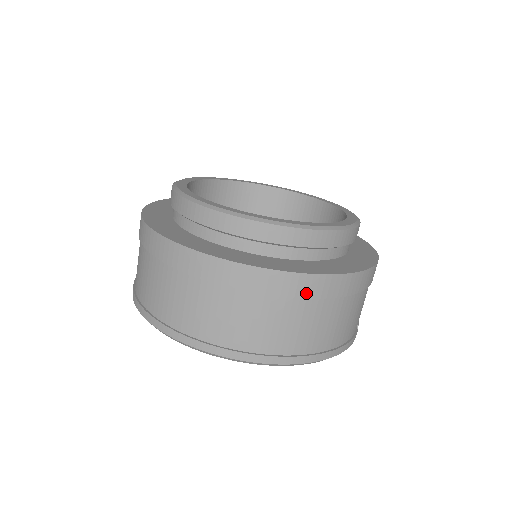
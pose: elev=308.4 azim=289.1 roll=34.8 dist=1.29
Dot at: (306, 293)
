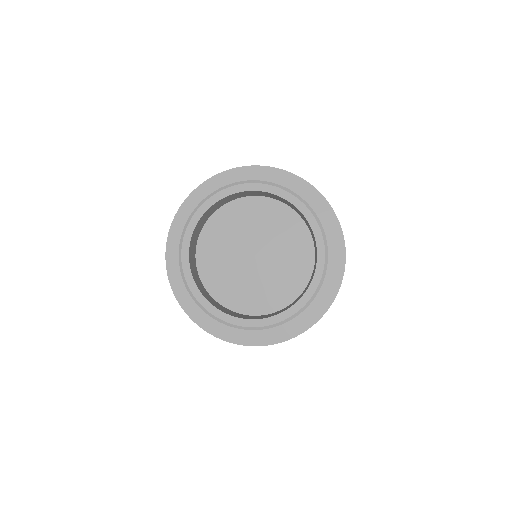
Dot at: occluded
